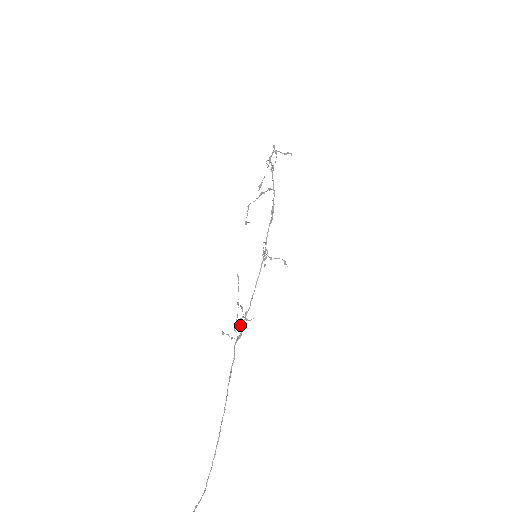
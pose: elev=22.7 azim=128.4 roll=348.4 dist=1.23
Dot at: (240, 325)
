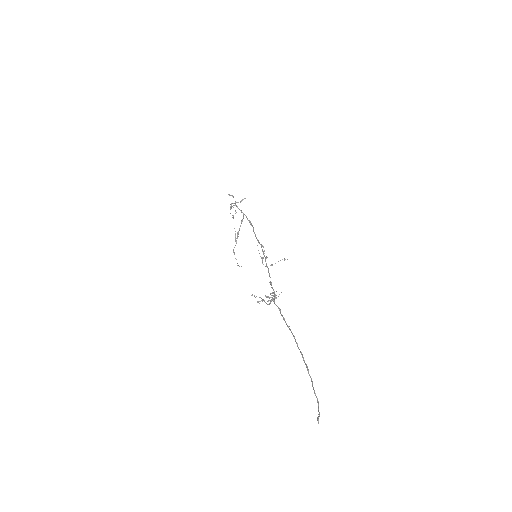
Dot at: (271, 295)
